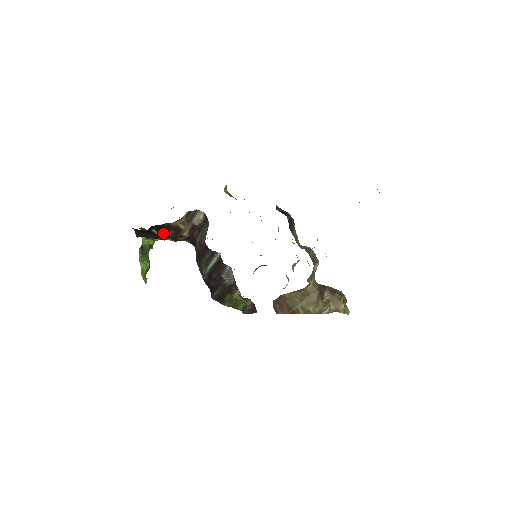
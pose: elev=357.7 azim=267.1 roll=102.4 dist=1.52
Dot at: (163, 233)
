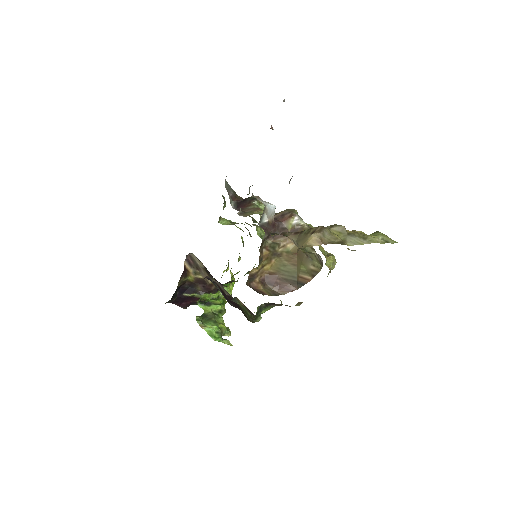
Dot at: (195, 292)
